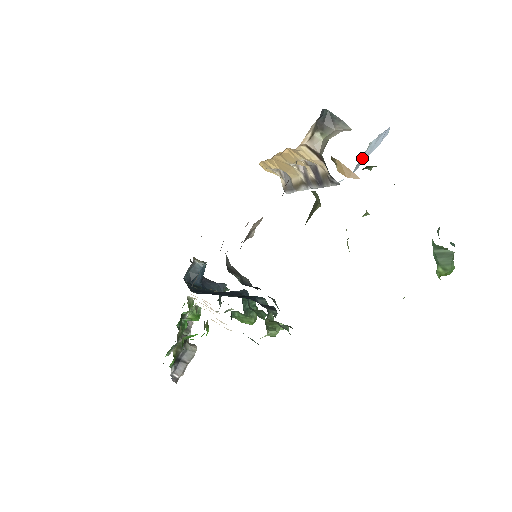
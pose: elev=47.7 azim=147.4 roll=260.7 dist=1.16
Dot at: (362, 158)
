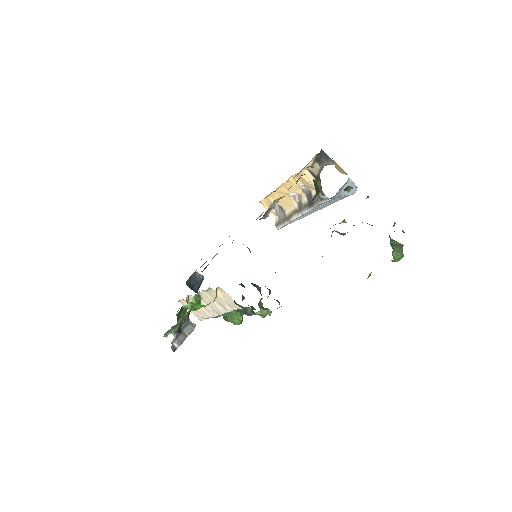
Dot at: (342, 189)
